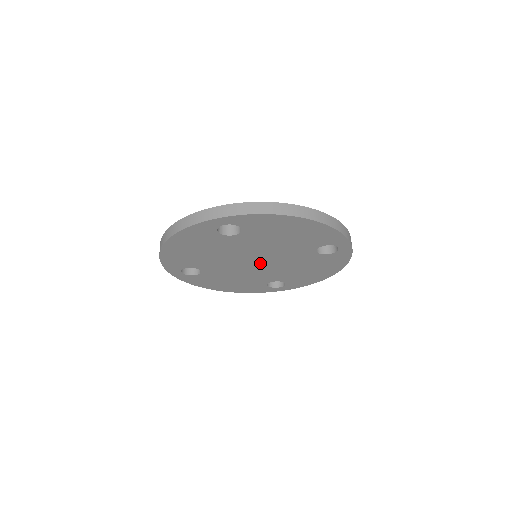
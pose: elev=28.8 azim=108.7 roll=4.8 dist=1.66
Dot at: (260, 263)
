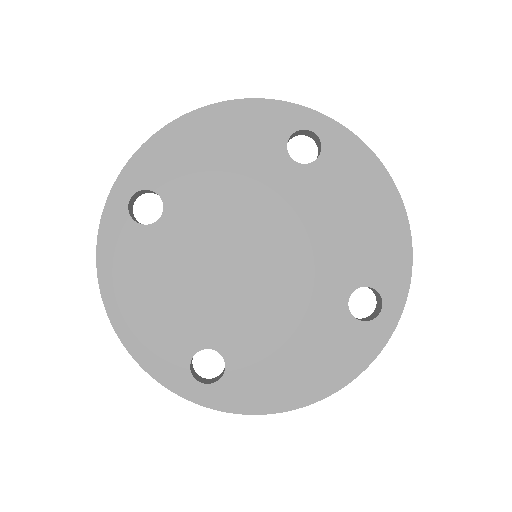
Dot at: (255, 267)
